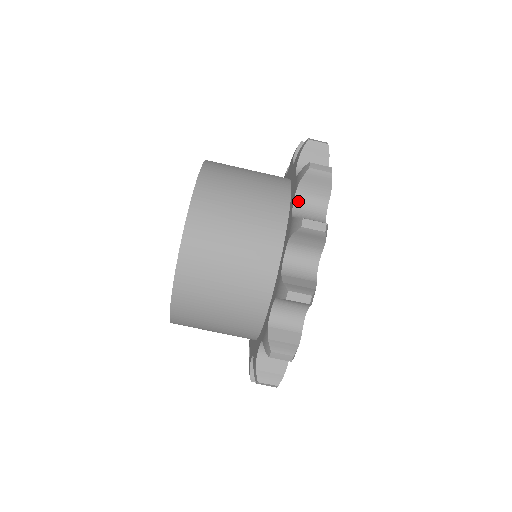
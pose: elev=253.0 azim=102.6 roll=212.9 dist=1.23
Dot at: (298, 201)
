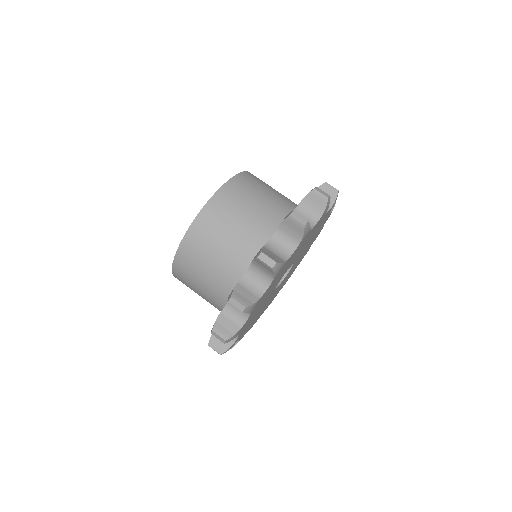
Dot at: occluded
